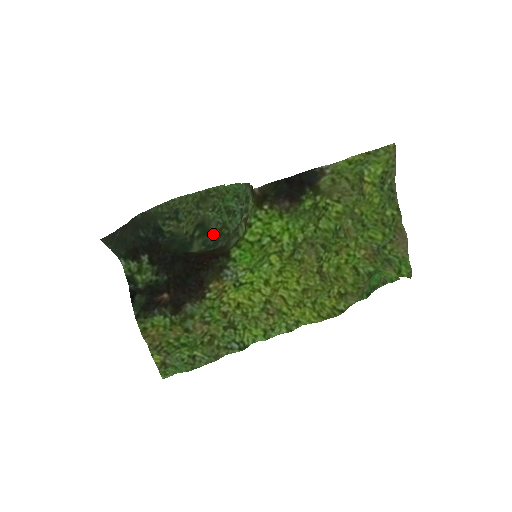
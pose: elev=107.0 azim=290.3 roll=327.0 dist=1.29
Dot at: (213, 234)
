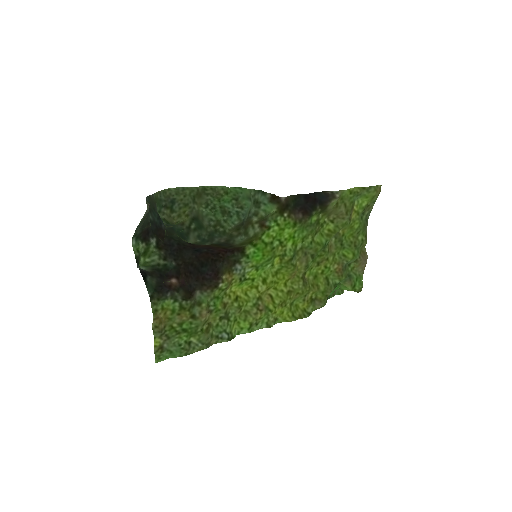
Dot at: (206, 229)
